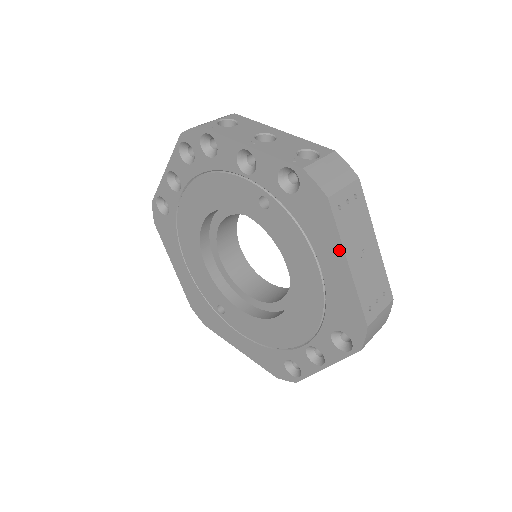
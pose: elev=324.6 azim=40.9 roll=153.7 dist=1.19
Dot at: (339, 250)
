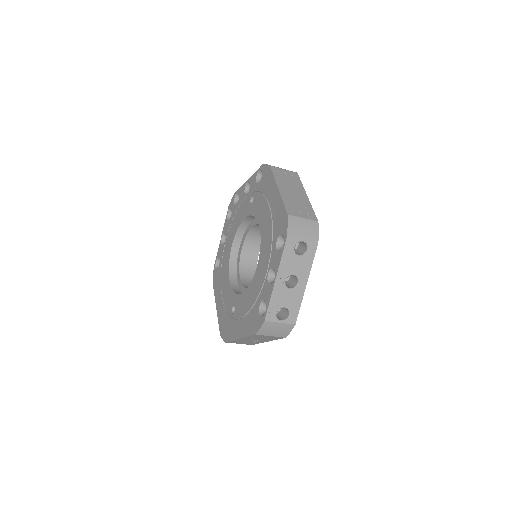
Dot at: (275, 185)
